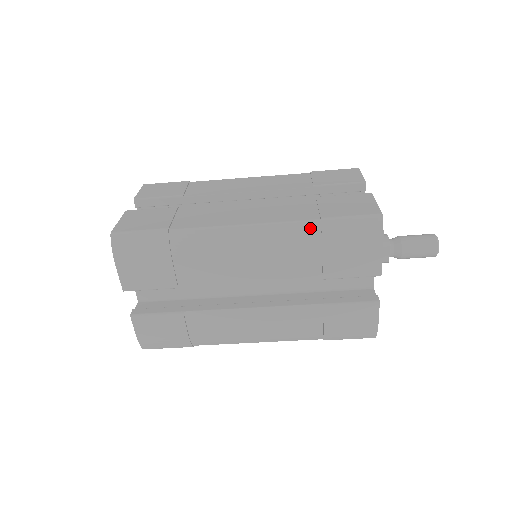
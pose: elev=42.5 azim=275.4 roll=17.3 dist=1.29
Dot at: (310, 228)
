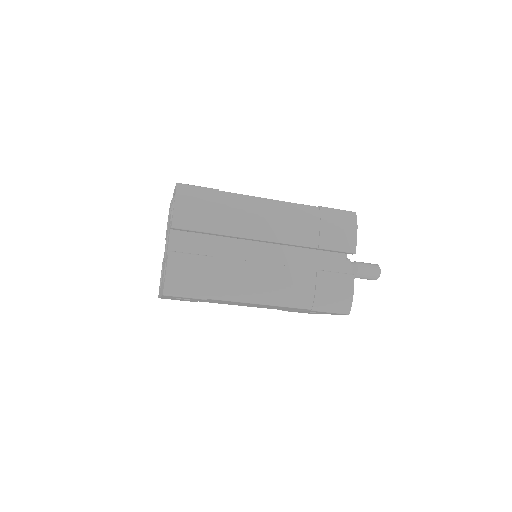
Dot at: (313, 209)
